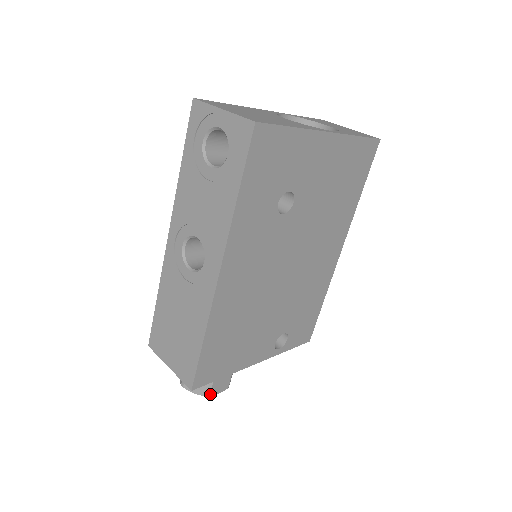
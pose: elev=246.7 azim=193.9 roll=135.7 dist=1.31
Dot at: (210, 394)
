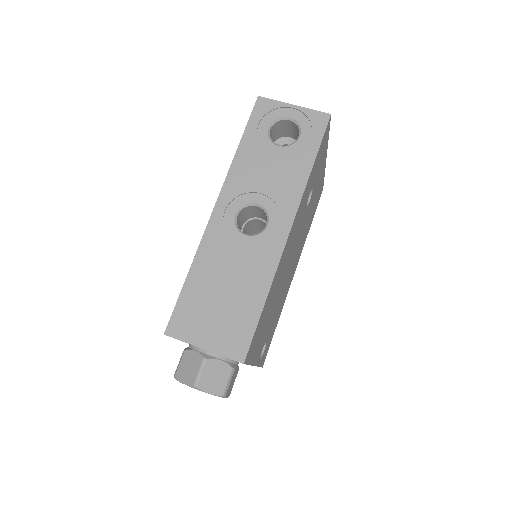
Dot at: (226, 393)
